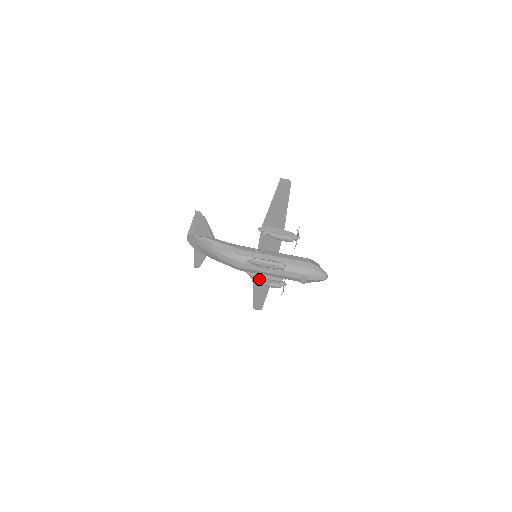
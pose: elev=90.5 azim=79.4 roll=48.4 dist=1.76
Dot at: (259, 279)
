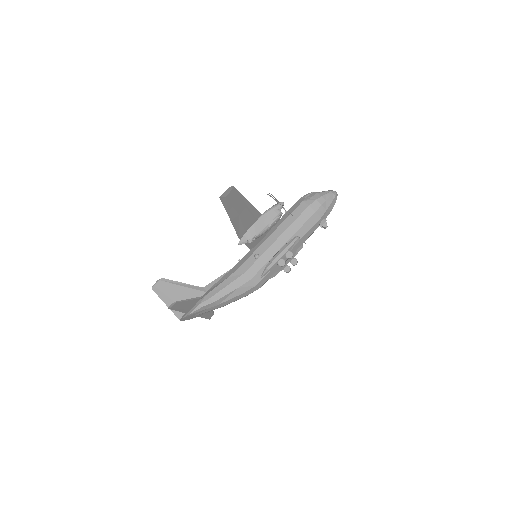
Dot at: (285, 270)
